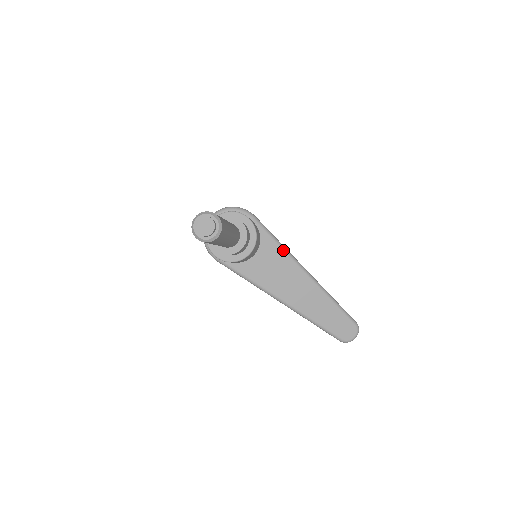
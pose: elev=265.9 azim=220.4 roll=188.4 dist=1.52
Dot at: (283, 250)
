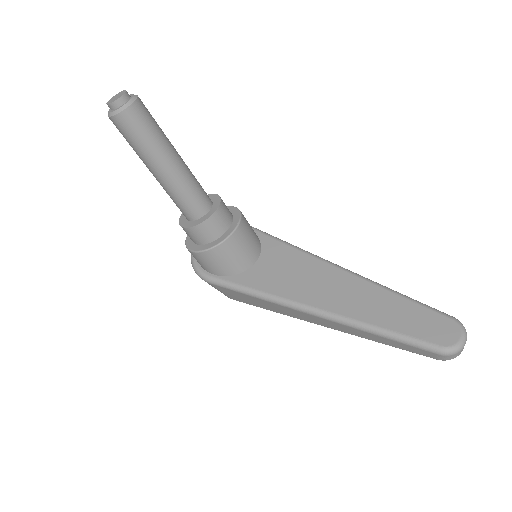
Dot at: (294, 248)
